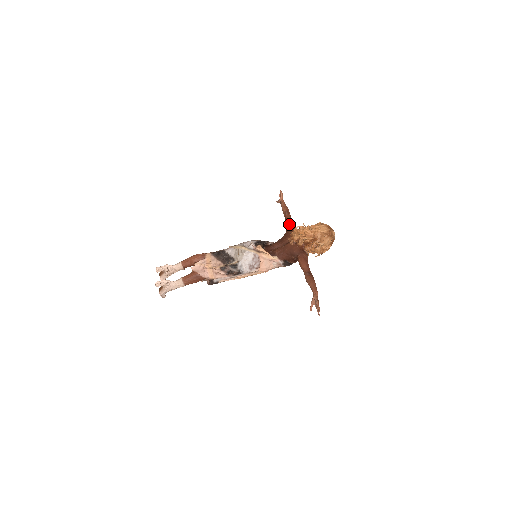
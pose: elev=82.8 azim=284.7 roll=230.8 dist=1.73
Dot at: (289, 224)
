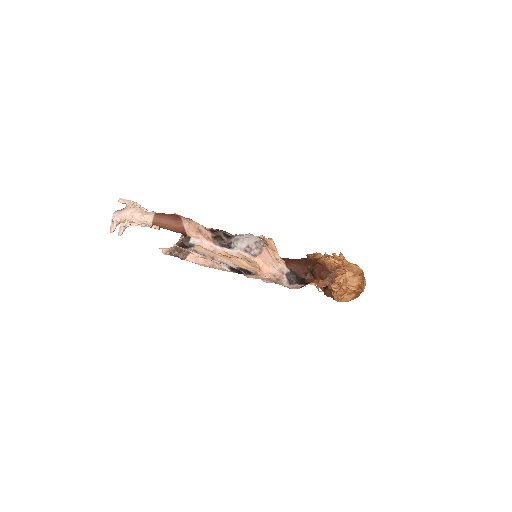
Dot at: occluded
